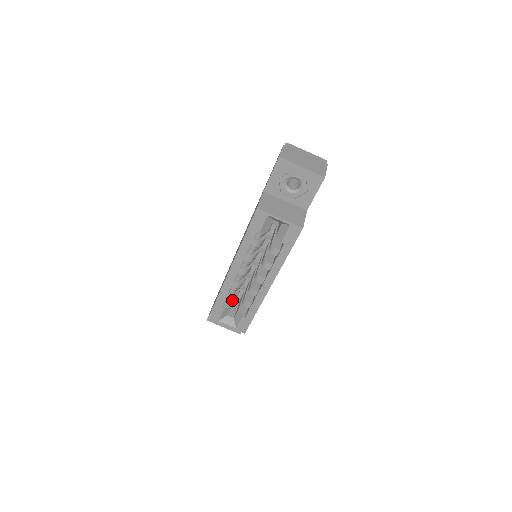
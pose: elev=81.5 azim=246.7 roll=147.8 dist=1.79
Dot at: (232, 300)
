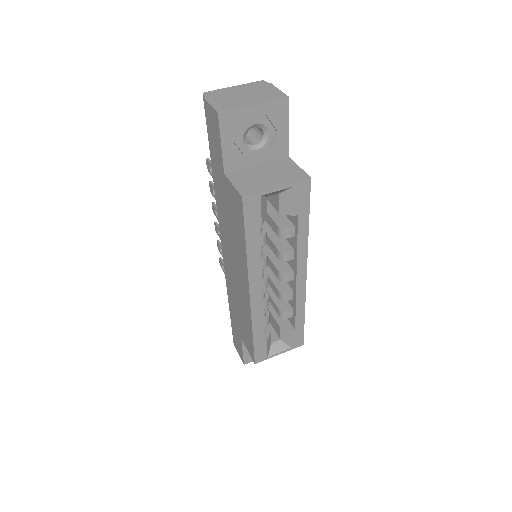
Dot at: occluded
